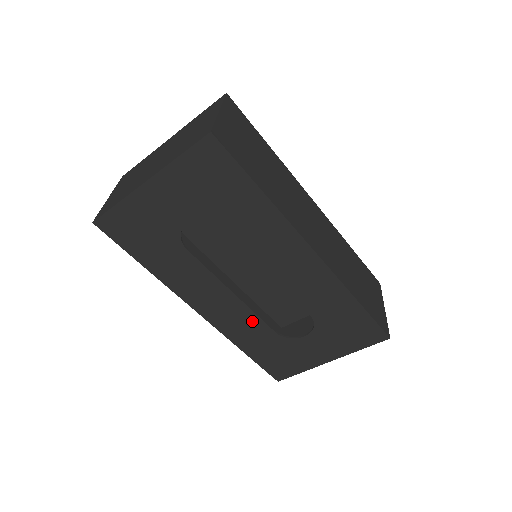
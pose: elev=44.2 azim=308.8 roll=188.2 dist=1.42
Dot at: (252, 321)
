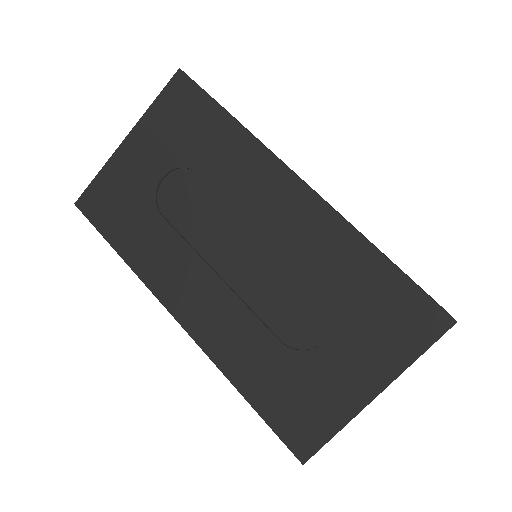
Dot at: (245, 323)
